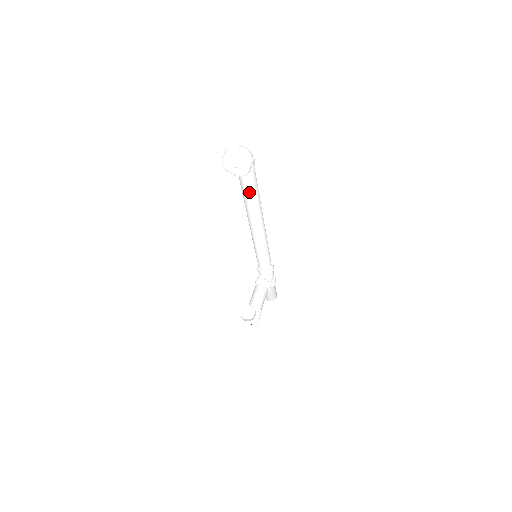
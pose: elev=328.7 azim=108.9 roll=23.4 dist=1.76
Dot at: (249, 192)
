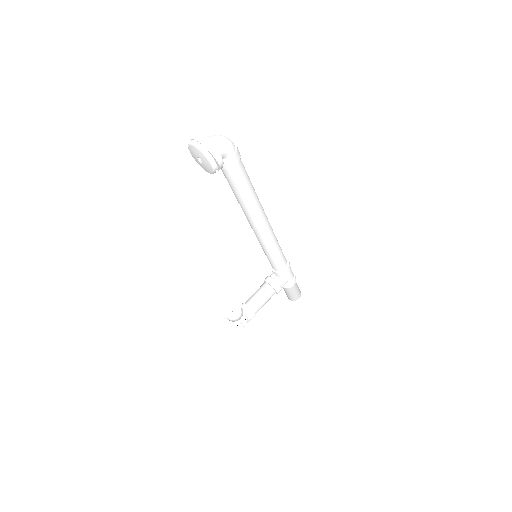
Dot at: (234, 189)
